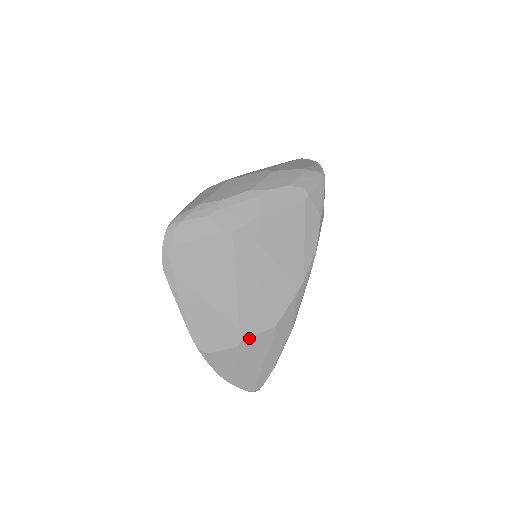
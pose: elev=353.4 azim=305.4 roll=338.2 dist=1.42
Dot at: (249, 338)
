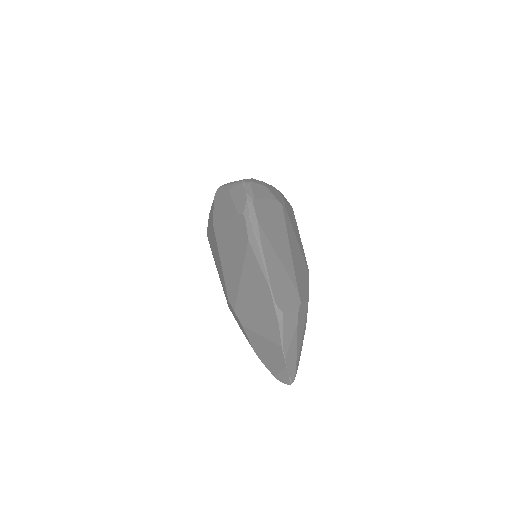
Dot at: (302, 304)
